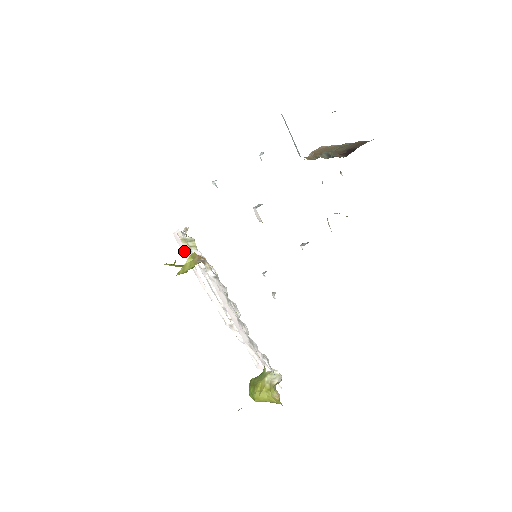
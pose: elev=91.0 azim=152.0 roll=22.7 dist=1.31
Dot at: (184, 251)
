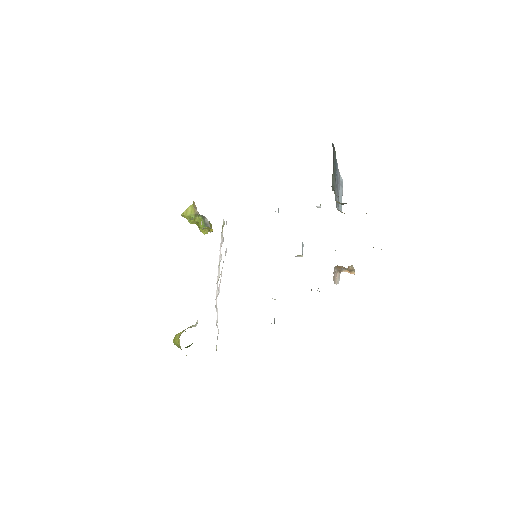
Dot at: occluded
